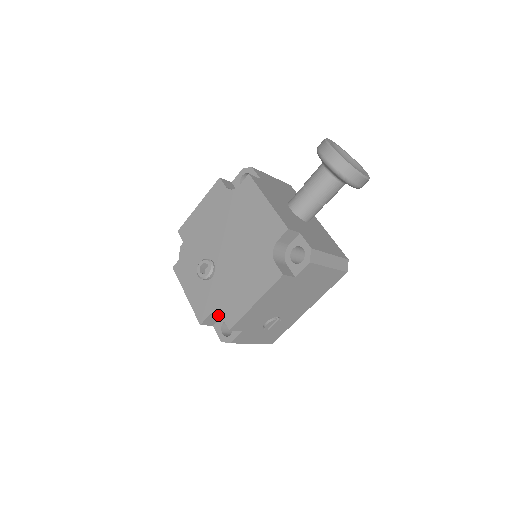
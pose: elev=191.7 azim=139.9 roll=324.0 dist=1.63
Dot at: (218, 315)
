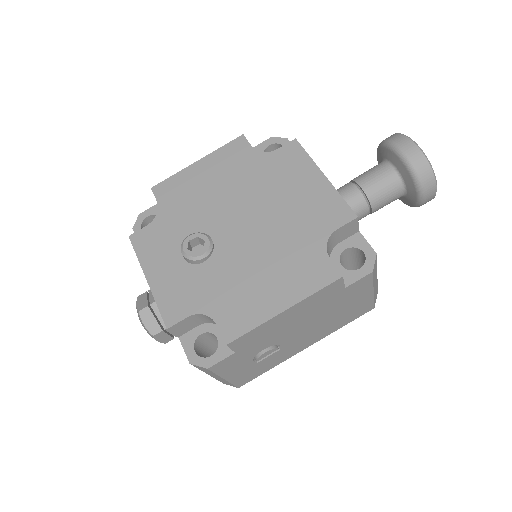
Dot at: (197, 321)
